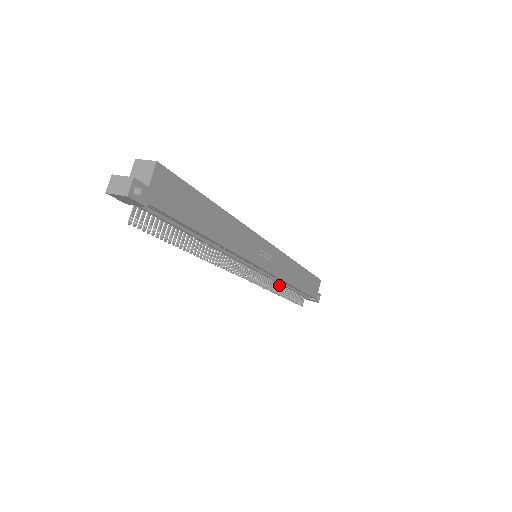
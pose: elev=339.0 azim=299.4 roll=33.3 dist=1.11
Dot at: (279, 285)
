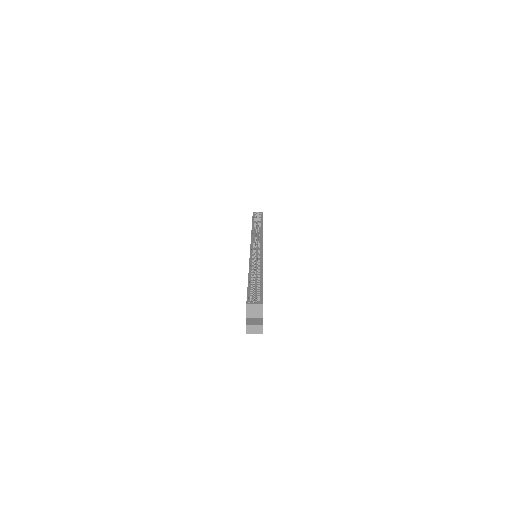
Dot at: occluded
